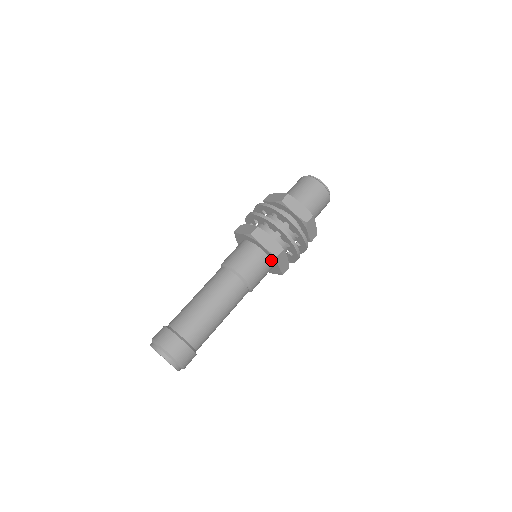
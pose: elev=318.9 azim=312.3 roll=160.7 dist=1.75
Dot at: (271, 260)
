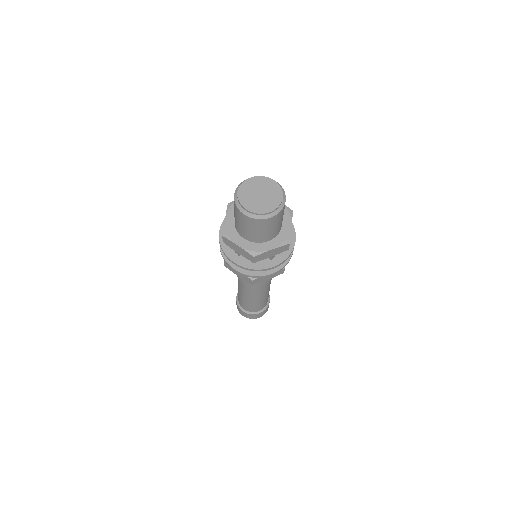
Dot at: occluded
